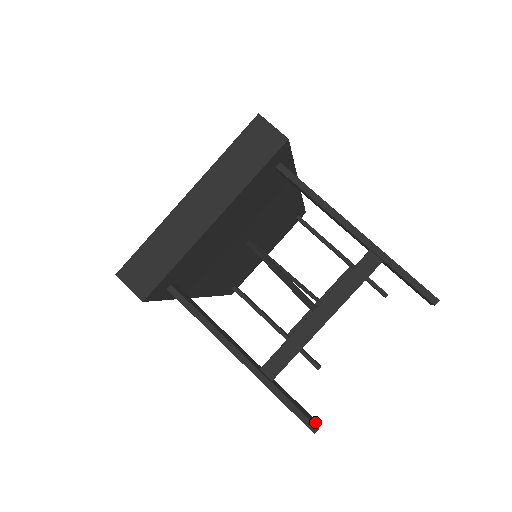
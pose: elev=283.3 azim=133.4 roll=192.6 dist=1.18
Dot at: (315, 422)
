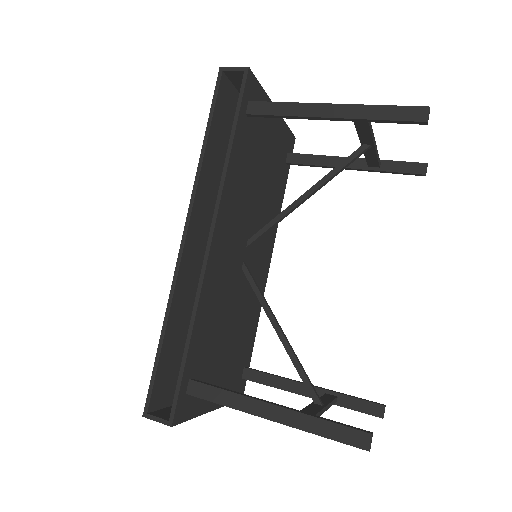
Dot at: (423, 117)
